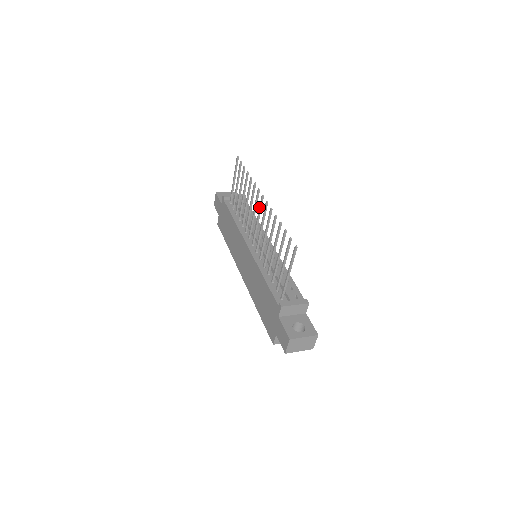
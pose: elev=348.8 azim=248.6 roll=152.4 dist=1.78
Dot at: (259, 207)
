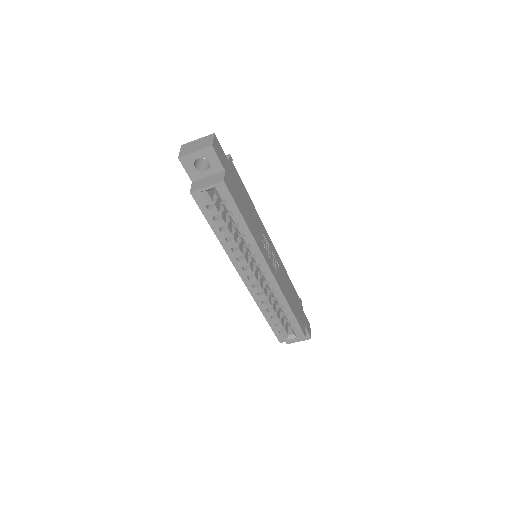
Dot at: occluded
